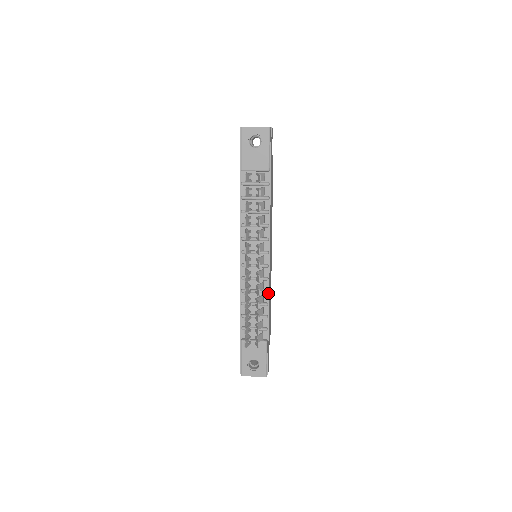
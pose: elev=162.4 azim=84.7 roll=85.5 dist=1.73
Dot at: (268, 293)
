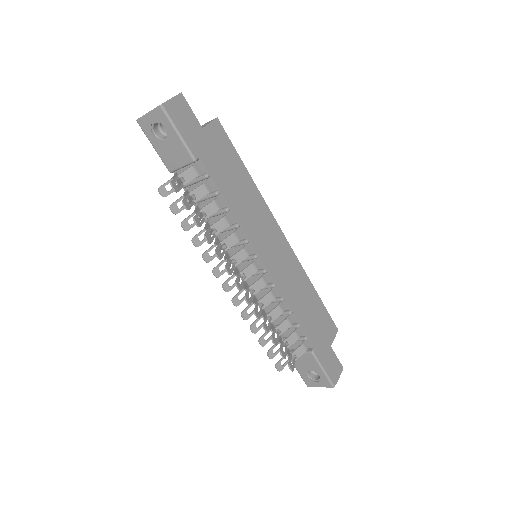
Dot at: (285, 300)
